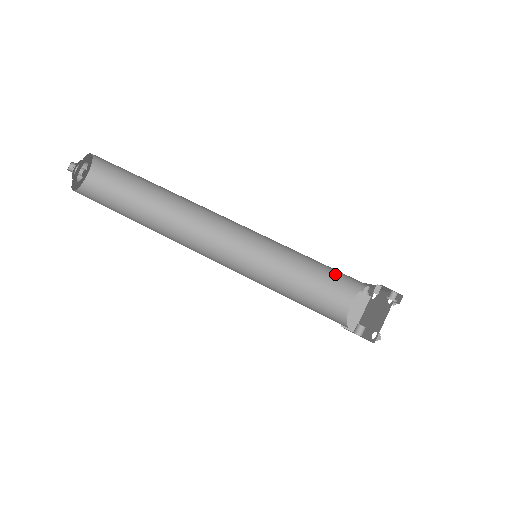
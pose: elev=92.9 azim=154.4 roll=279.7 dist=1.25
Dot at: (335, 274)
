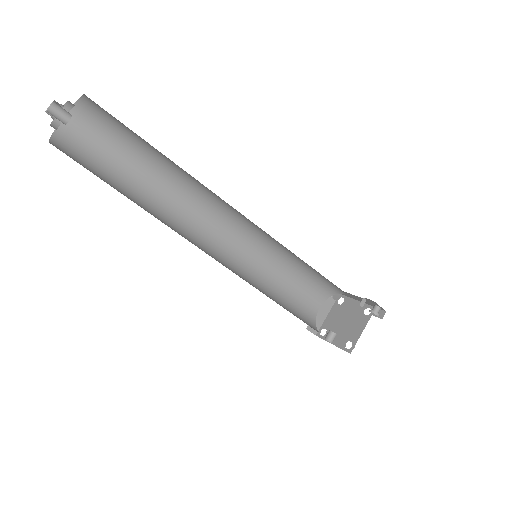
Dot at: (317, 279)
